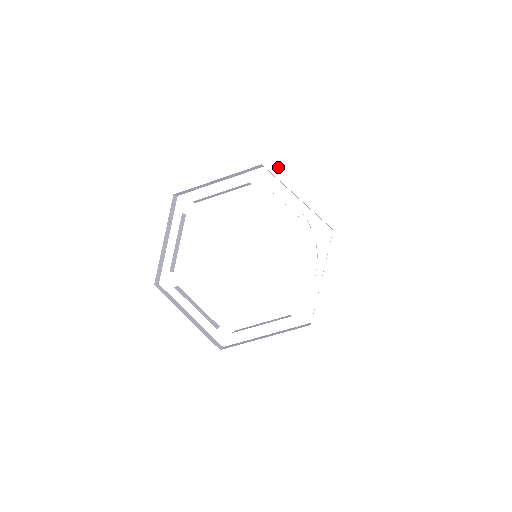
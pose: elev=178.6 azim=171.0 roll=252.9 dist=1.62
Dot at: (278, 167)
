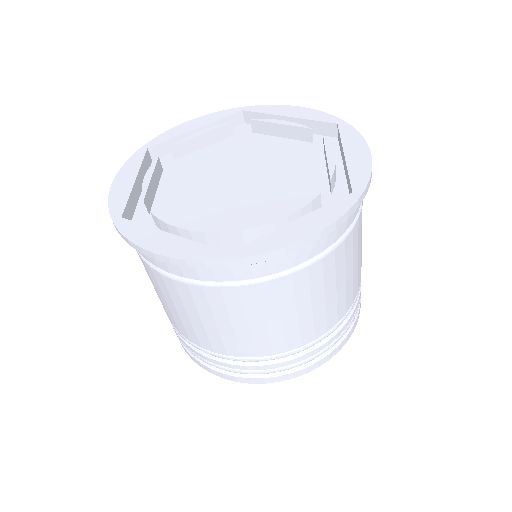
Dot at: (350, 131)
